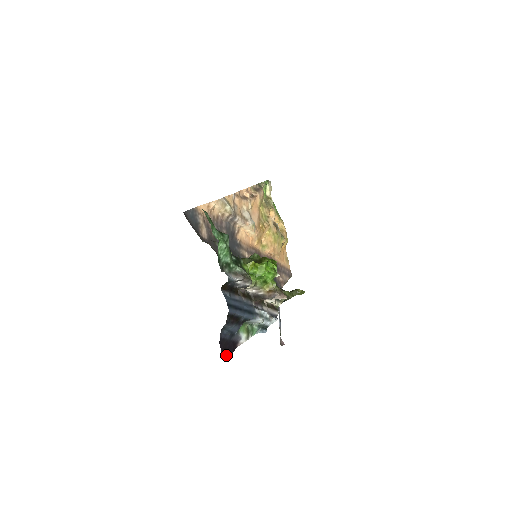
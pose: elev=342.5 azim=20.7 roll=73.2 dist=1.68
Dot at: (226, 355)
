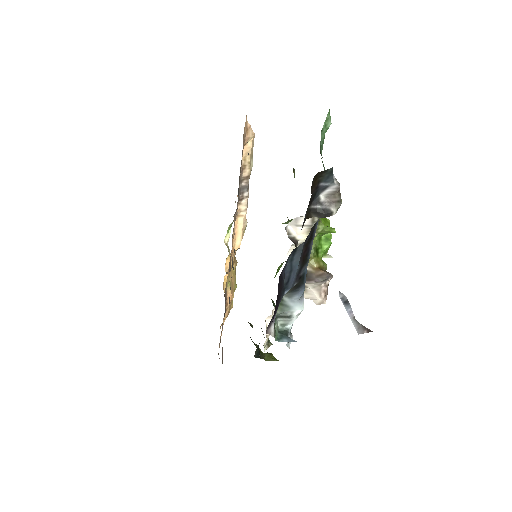
Dot at: occluded
